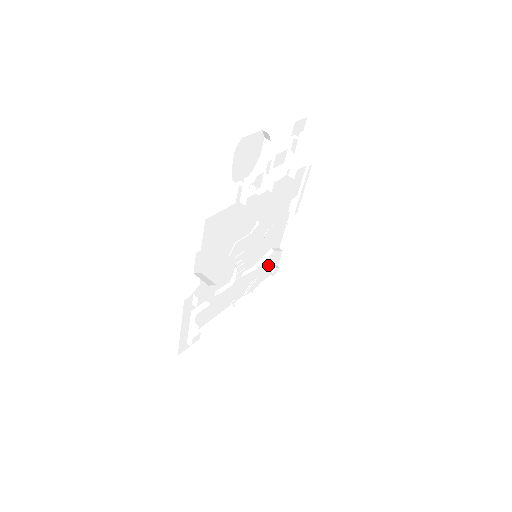
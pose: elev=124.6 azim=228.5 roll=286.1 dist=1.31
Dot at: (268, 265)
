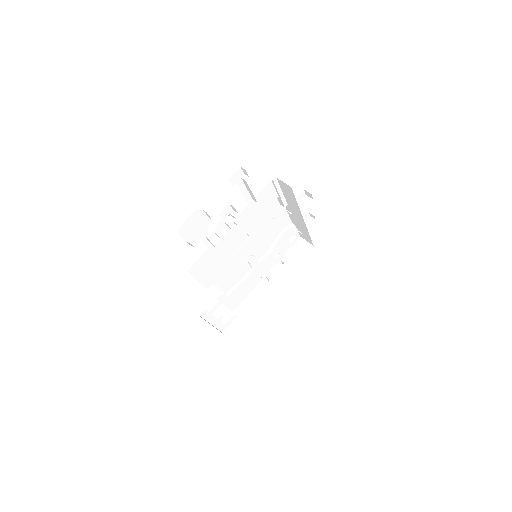
Dot at: (285, 240)
